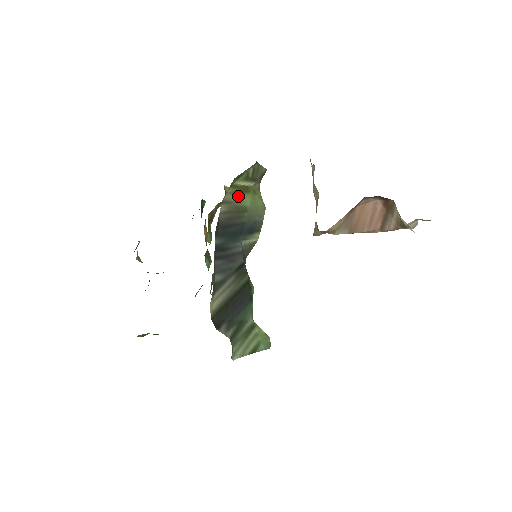
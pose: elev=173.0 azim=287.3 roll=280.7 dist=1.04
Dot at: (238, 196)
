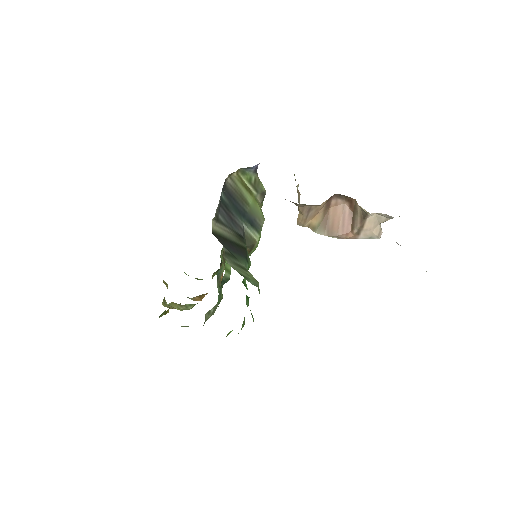
Dot at: (242, 188)
